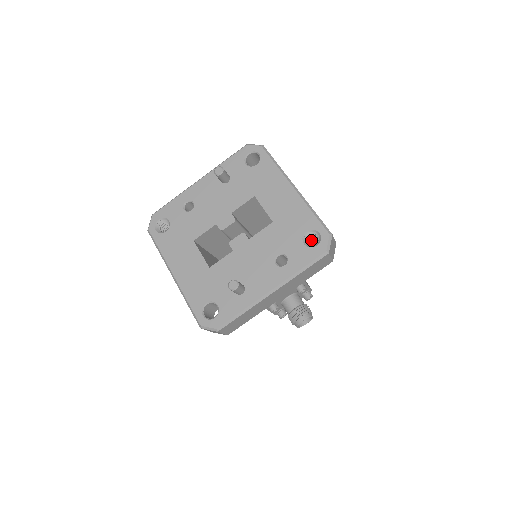
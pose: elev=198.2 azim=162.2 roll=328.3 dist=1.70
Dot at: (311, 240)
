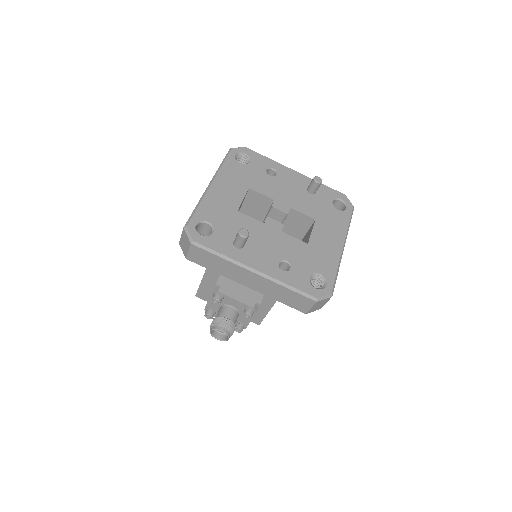
Dot at: occluded
